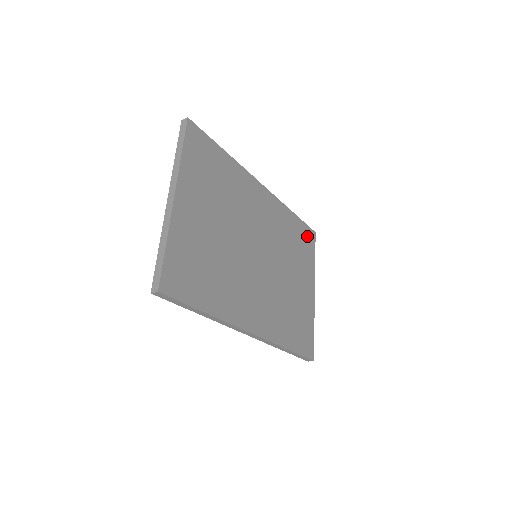
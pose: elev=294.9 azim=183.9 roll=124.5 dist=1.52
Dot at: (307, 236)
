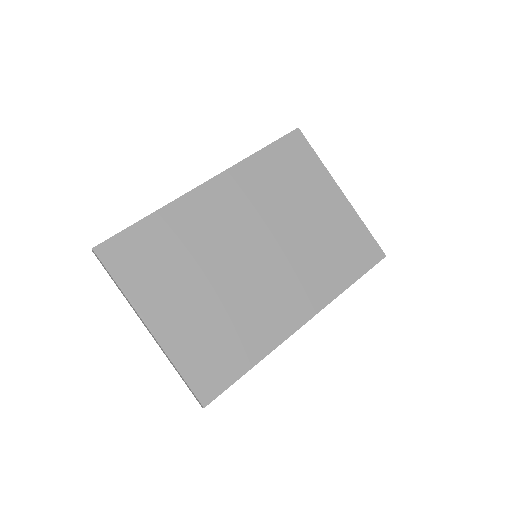
Dot at: (292, 149)
